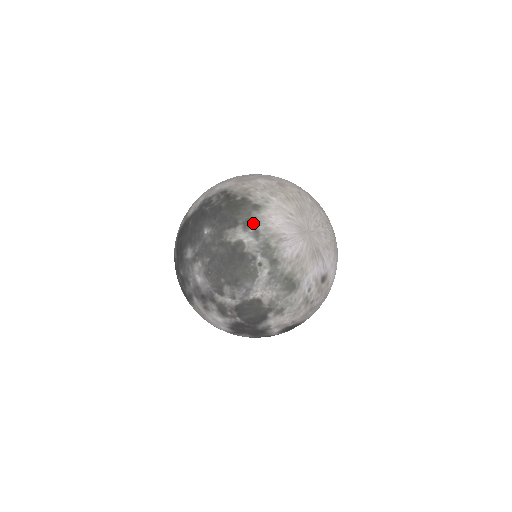
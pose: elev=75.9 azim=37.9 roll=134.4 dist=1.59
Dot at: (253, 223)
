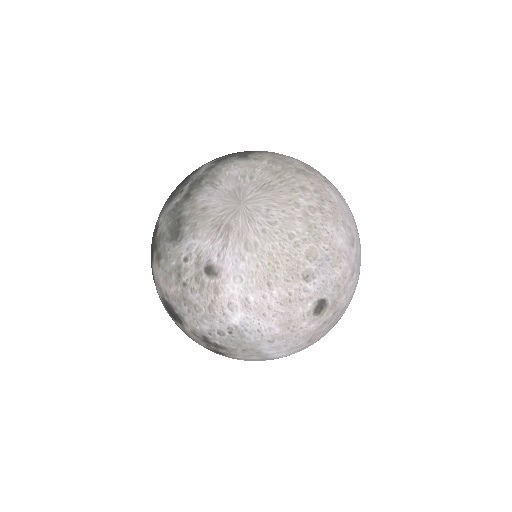
Dot at: (222, 161)
